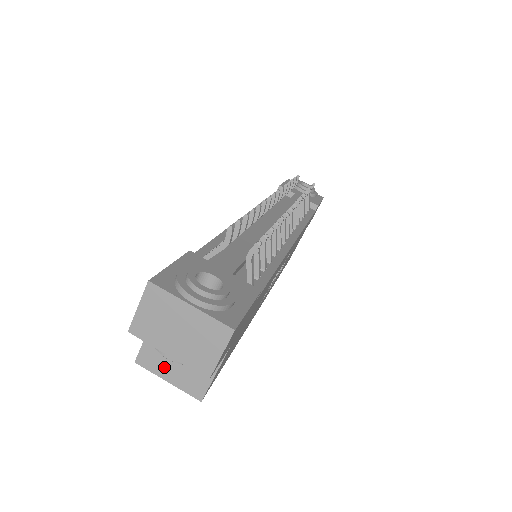
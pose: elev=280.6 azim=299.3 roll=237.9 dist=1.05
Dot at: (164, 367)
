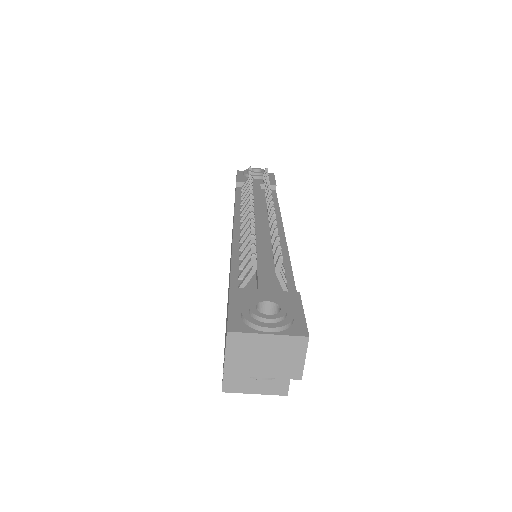
Dot at: (248, 385)
